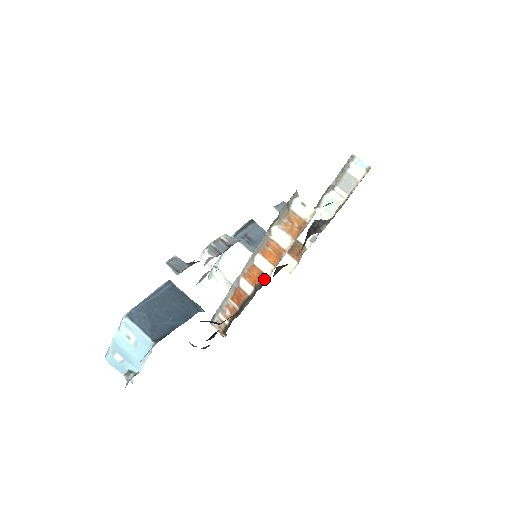
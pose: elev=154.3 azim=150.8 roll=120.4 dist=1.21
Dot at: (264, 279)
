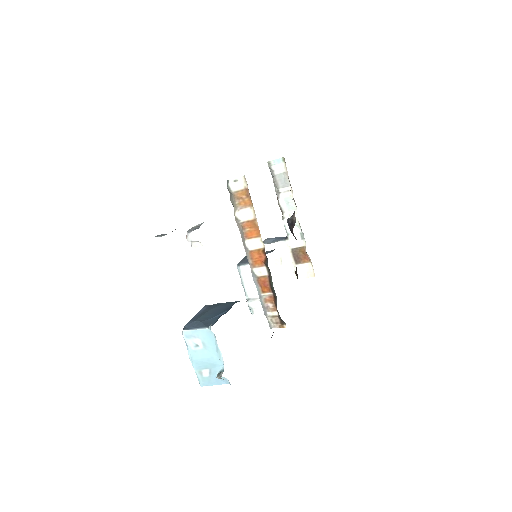
Dot at: (264, 253)
